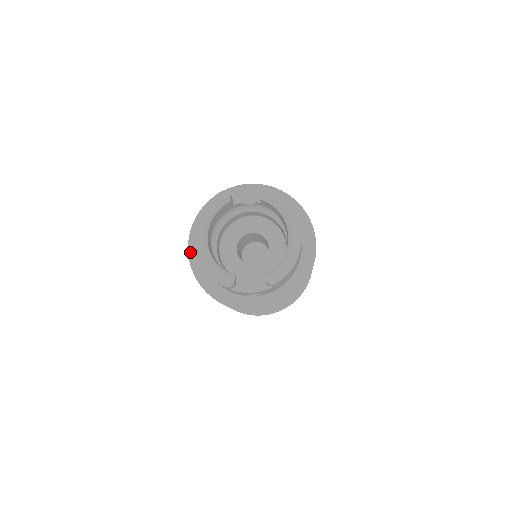
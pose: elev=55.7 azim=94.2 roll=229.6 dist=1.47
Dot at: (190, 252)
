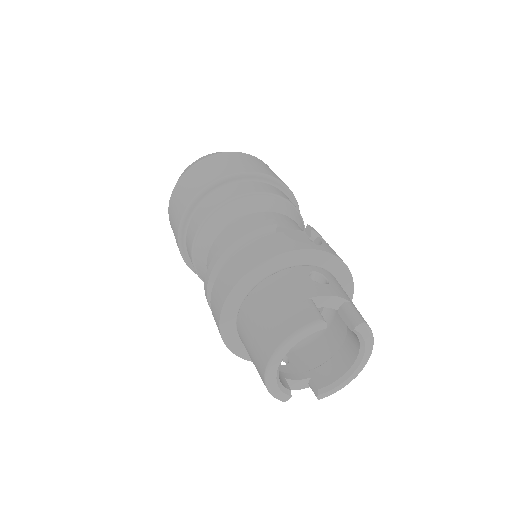
Dot at: (224, 309)
